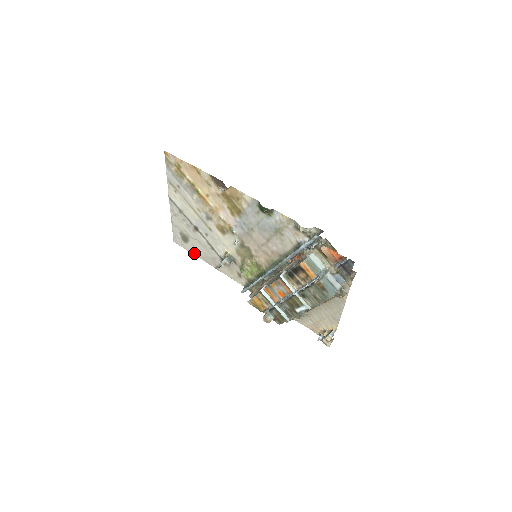
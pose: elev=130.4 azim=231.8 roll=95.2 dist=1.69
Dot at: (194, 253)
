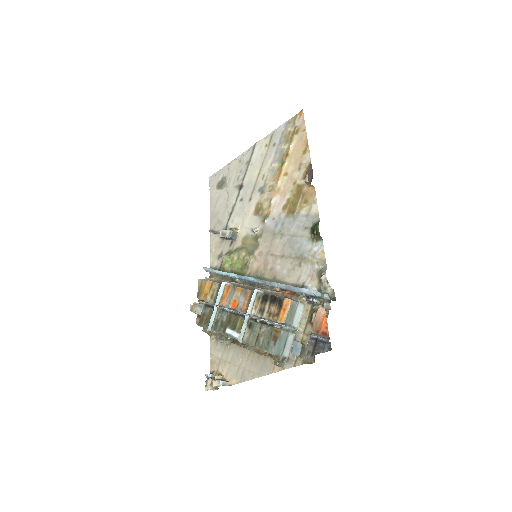
Dot at: (212, 202)
